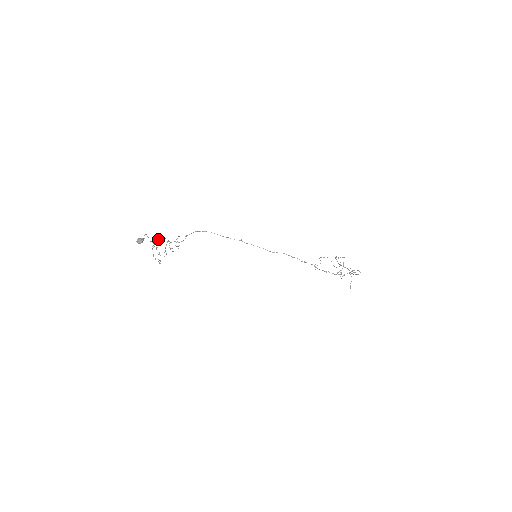
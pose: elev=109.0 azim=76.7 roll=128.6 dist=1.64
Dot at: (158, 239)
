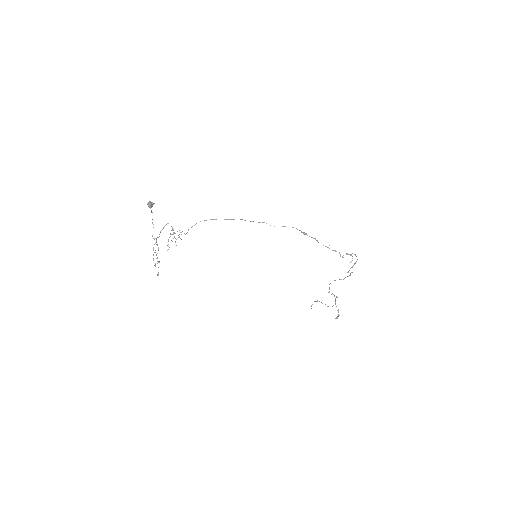
Dot at: (162, 229)
